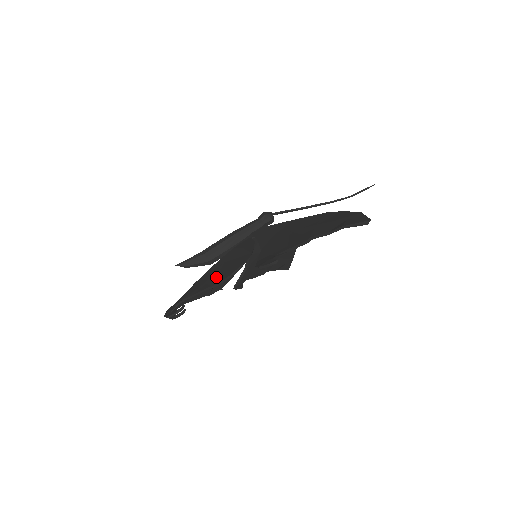
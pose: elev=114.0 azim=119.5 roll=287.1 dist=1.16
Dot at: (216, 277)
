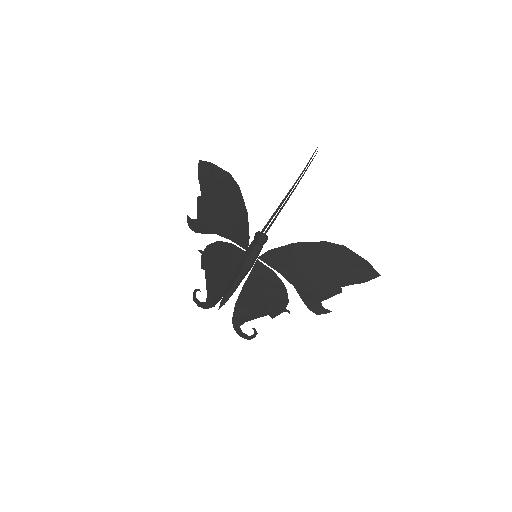
Dot at: (267, 309)
